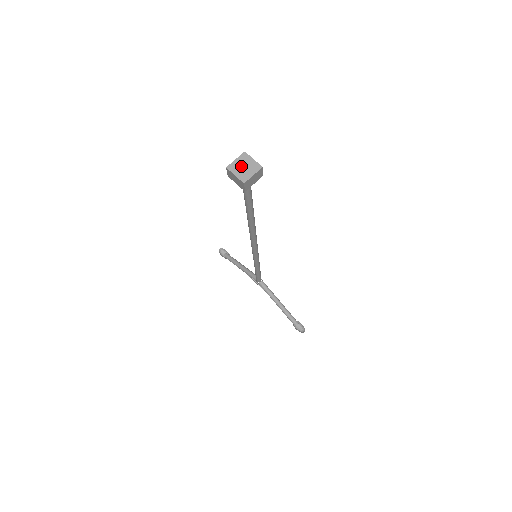
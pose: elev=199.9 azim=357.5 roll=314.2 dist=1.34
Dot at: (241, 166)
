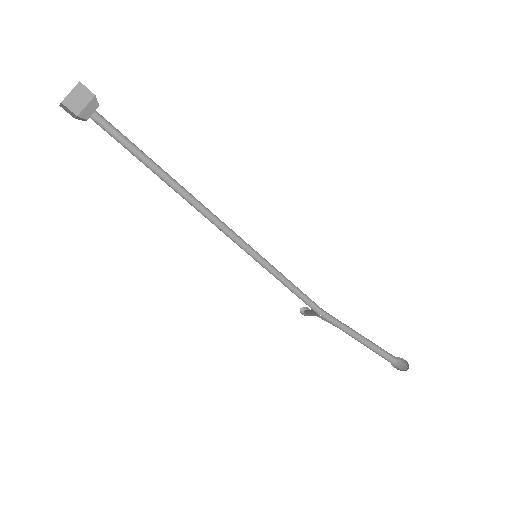
Dot at: occluded
